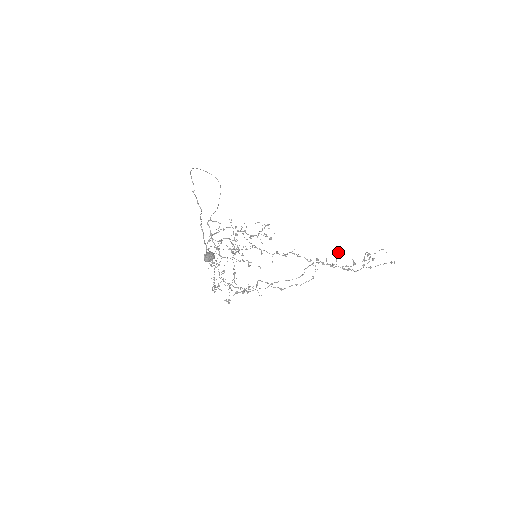
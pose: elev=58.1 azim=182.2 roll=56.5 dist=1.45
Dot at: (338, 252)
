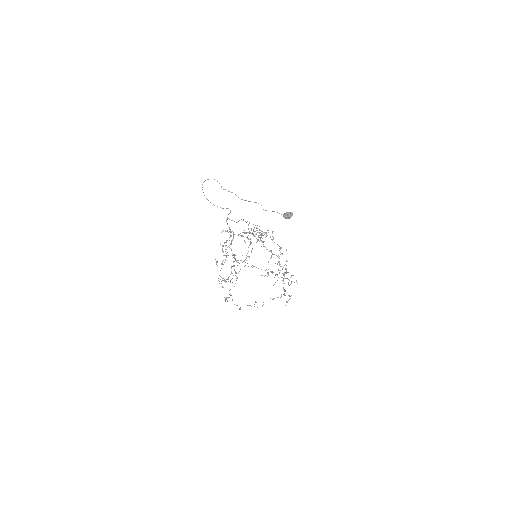
Dot at: (278, 277)
